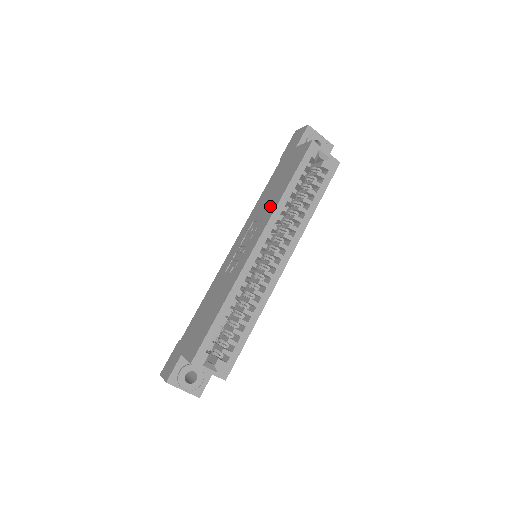
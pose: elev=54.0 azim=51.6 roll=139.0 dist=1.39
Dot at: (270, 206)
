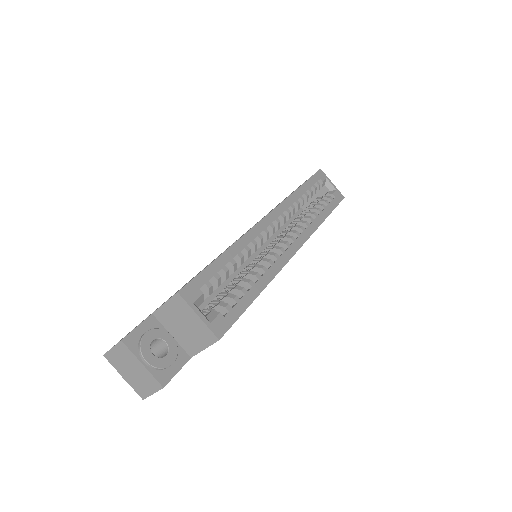
Dot at: occluded
